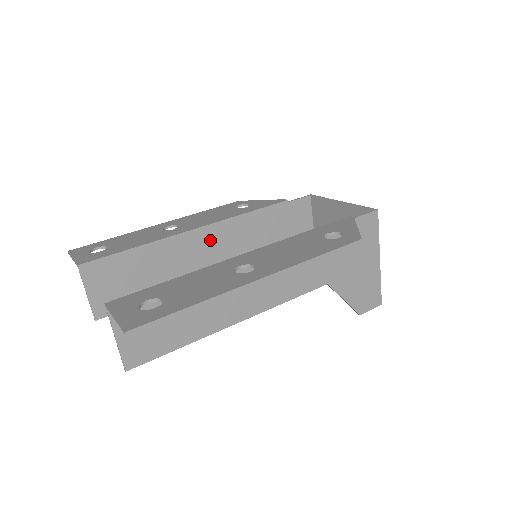
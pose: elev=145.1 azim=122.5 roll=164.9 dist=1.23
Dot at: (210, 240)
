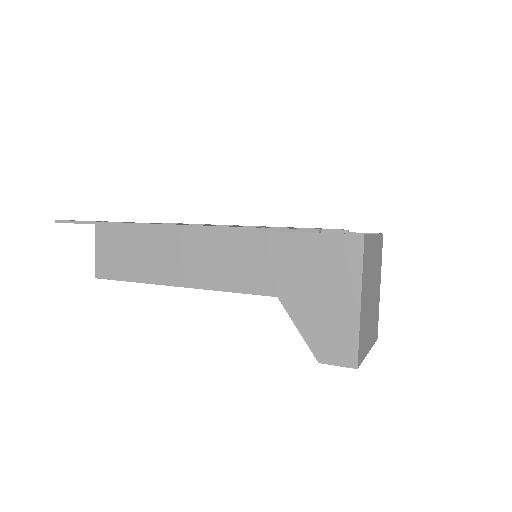
Dot at: occluded
